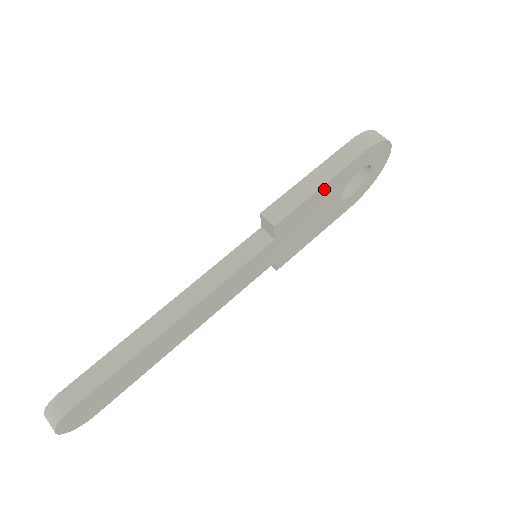
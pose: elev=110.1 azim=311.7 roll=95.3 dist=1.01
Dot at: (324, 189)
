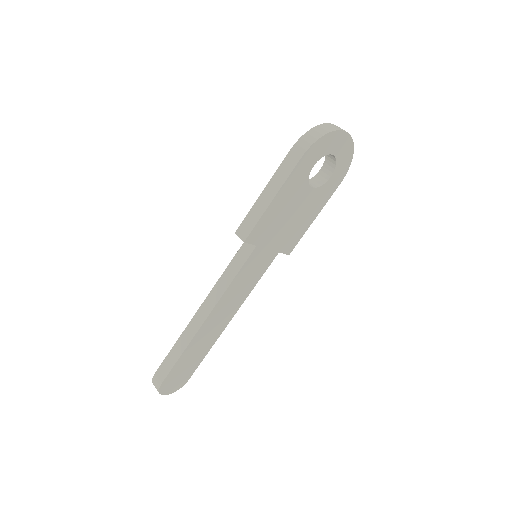
Dot at: (278, 198)
